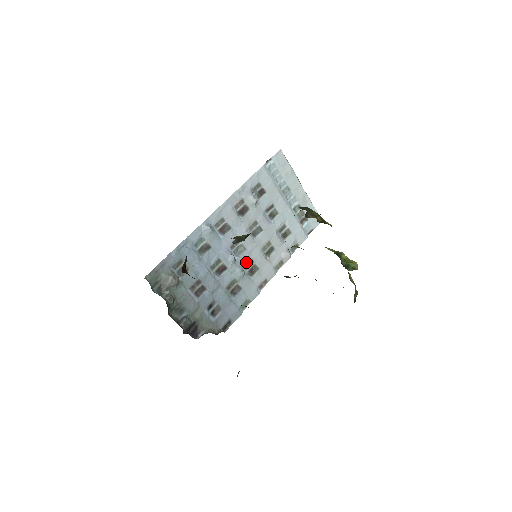
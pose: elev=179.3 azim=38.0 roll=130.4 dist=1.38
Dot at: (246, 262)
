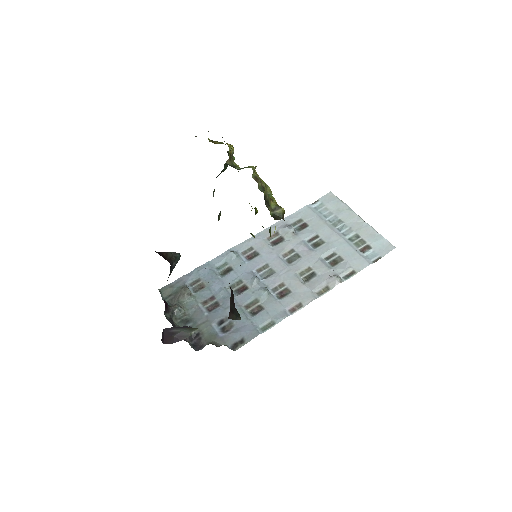
Dot at: (274, 284)
